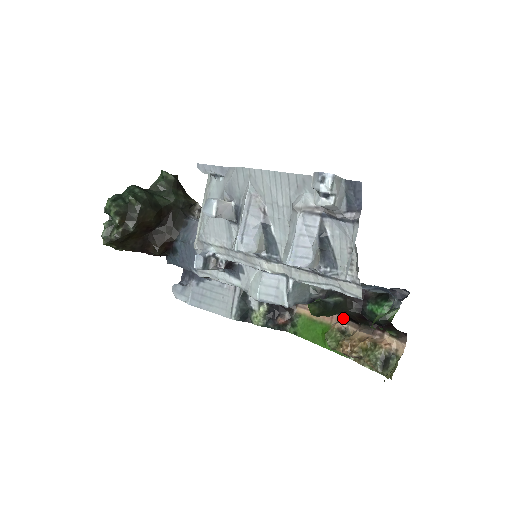
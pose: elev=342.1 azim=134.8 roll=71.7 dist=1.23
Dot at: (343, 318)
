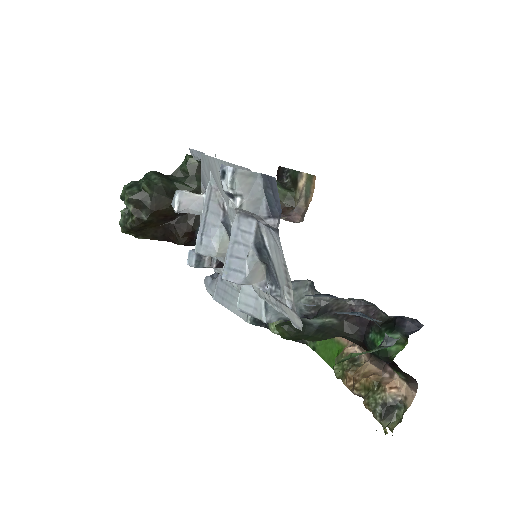
Dot at: occluded
